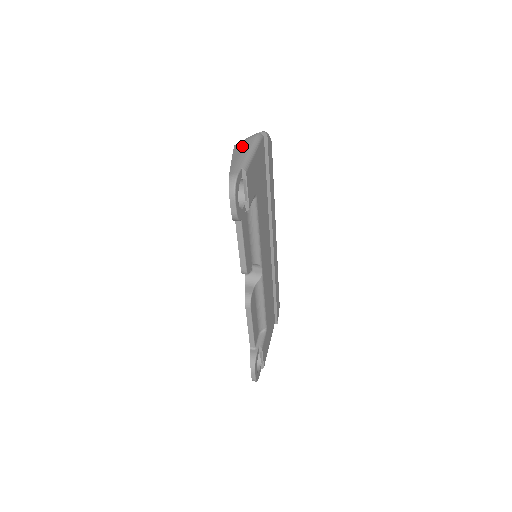
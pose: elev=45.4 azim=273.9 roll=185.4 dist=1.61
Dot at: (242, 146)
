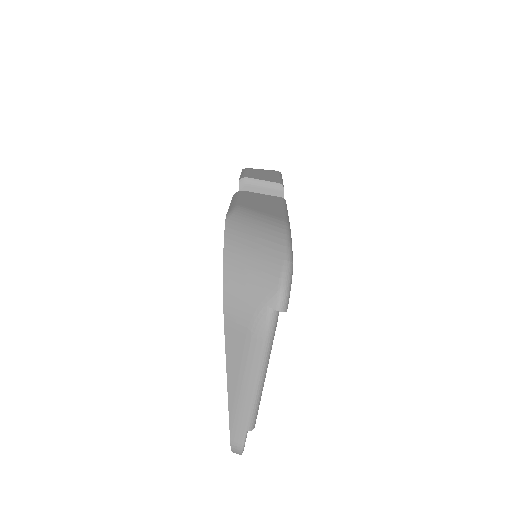
Dot at: (242, 354)
